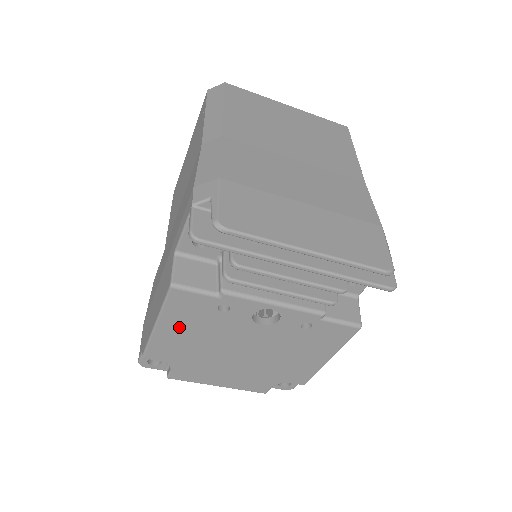
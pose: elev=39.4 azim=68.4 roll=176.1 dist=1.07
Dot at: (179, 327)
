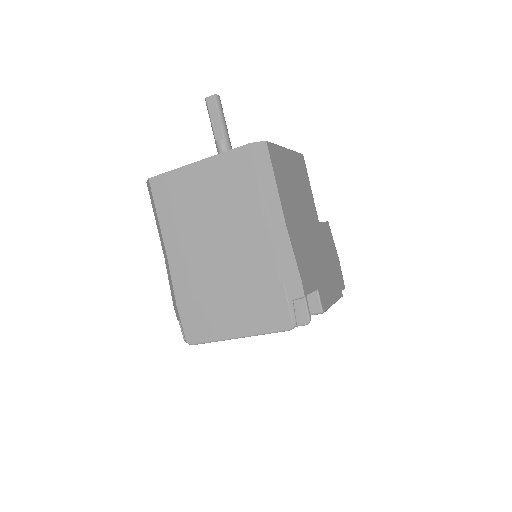
Dot at: occluded
